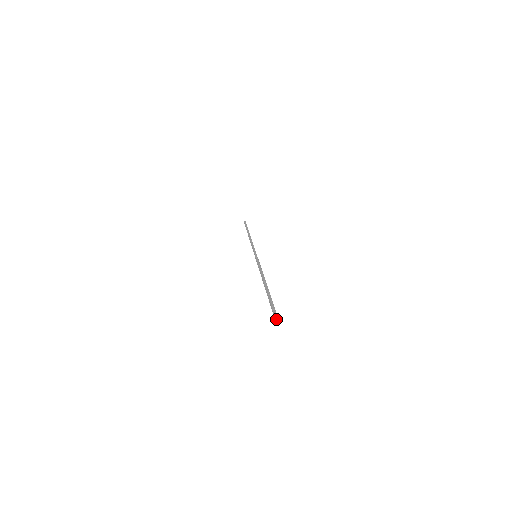
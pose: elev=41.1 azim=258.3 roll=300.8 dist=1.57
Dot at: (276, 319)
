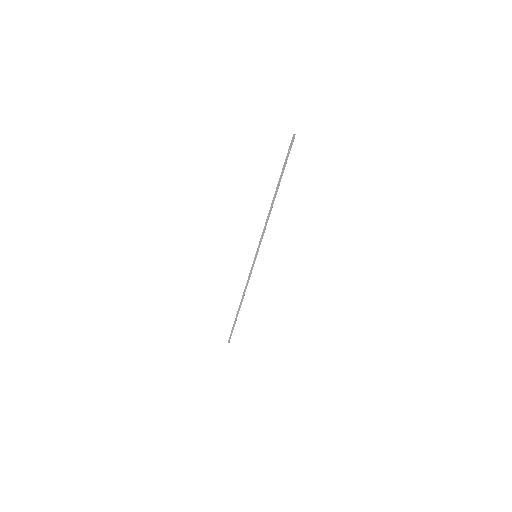
Dot at: (294, 134)
